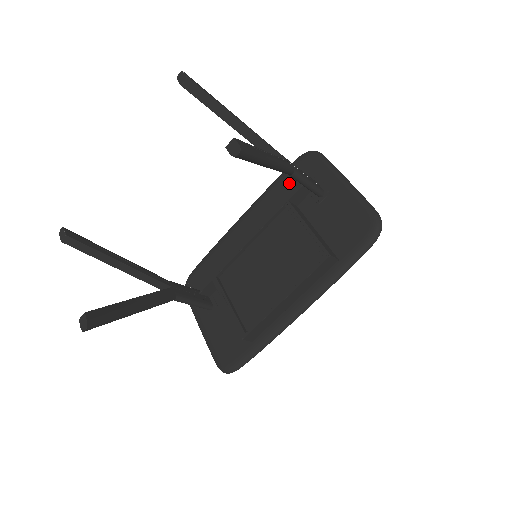
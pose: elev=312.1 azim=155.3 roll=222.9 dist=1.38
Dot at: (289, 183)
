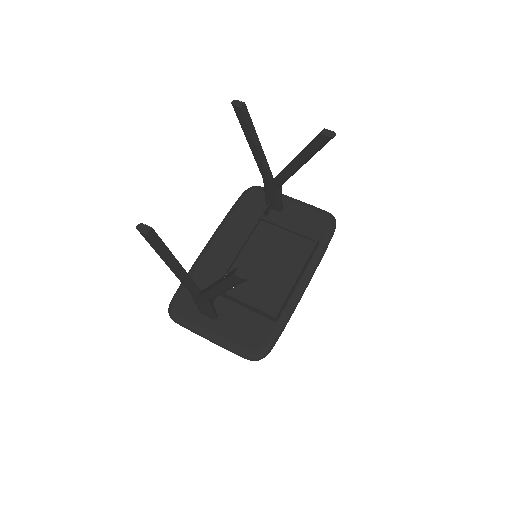
Dot at: (247, 208)
